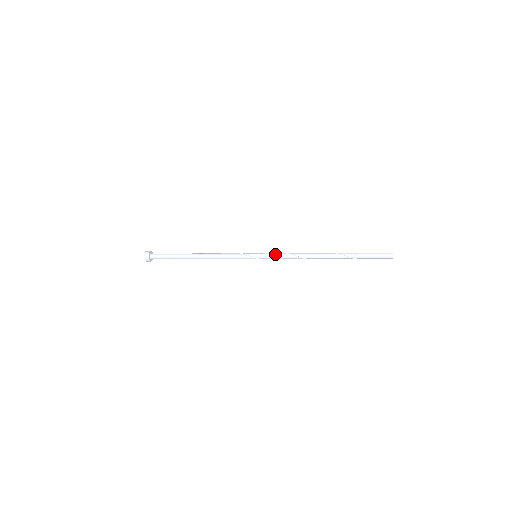
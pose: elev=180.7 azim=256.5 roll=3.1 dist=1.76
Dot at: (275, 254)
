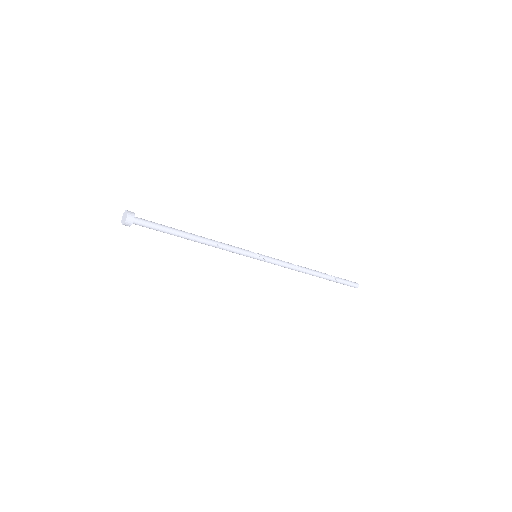
Dot at: (273, 258)
